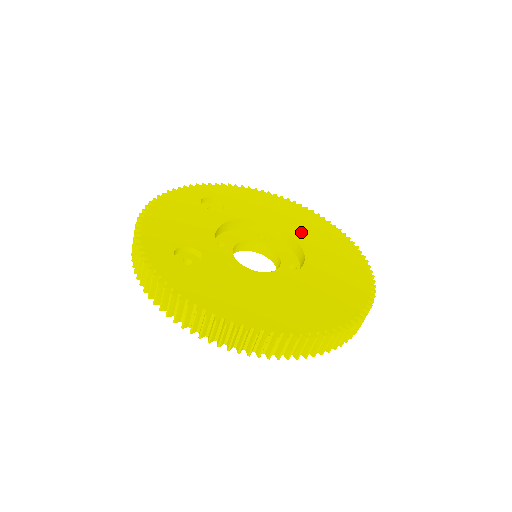
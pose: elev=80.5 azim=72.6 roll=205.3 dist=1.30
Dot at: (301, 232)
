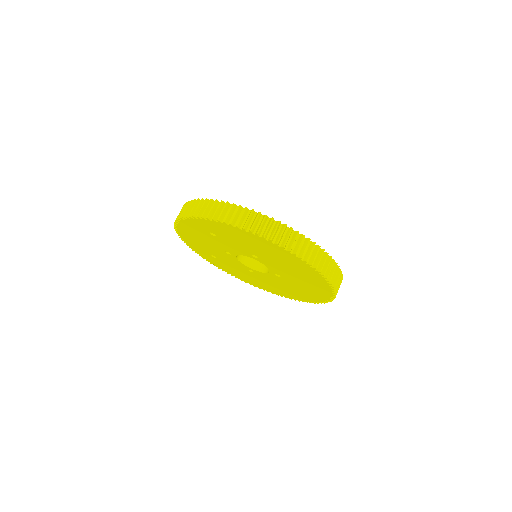
Dot at: occluded
